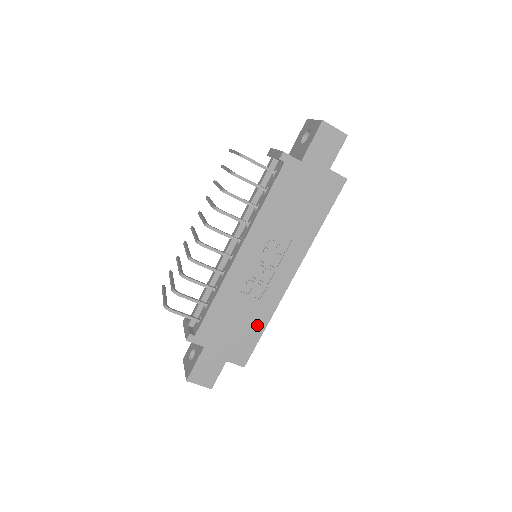
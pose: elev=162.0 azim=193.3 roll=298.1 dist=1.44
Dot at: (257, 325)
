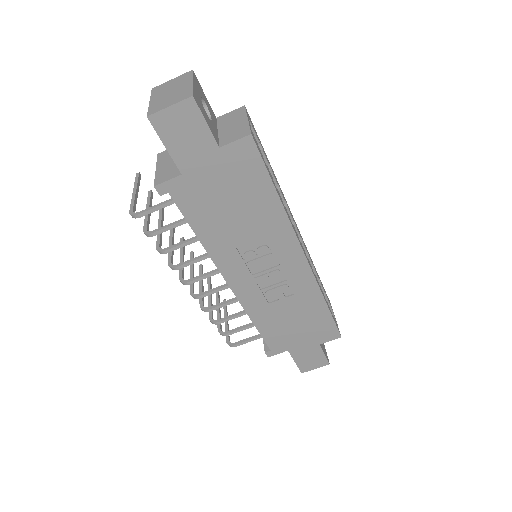
Dot at: (316, 309)
